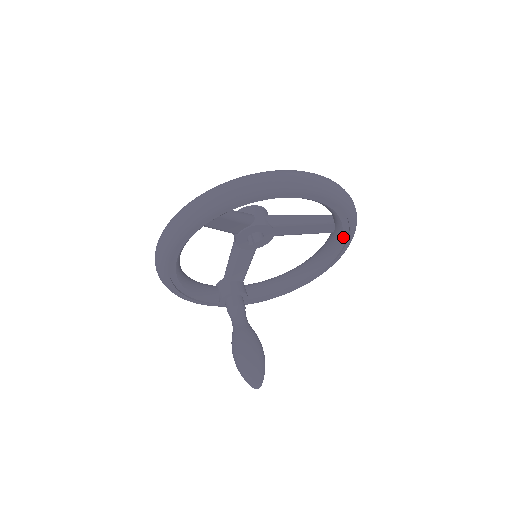
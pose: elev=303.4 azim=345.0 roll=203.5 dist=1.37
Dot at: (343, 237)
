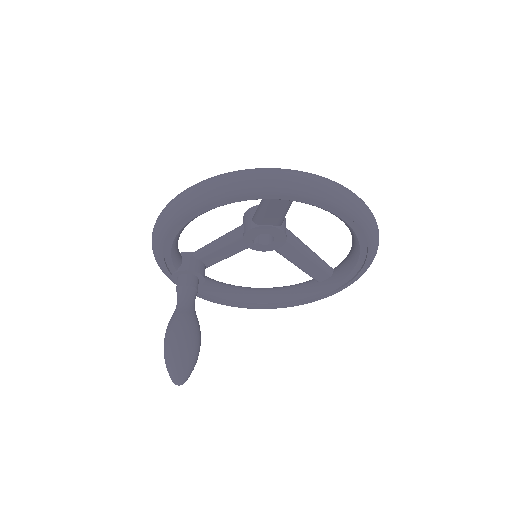
Dot at: (325, 291)
